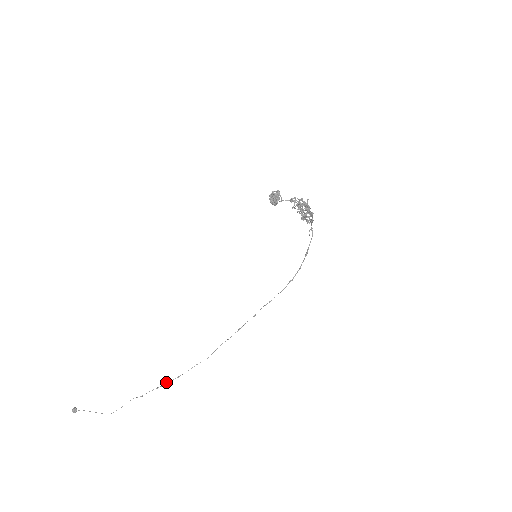
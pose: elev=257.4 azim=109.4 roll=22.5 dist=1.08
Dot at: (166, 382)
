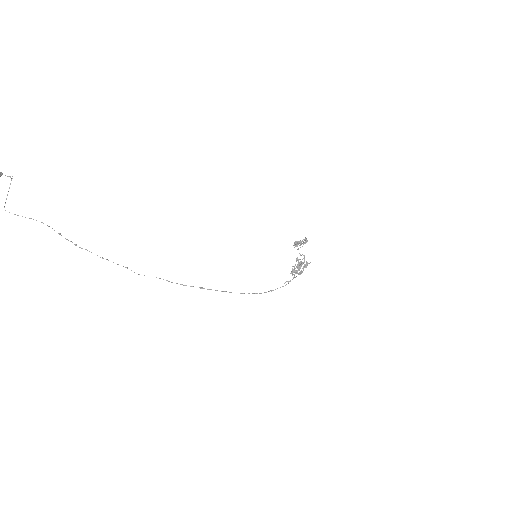
Dot at: occluded
